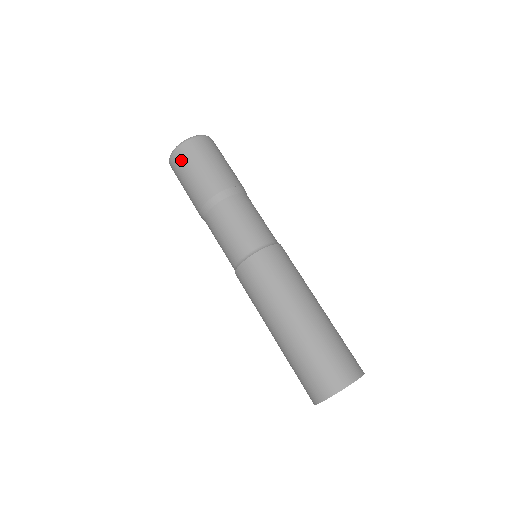
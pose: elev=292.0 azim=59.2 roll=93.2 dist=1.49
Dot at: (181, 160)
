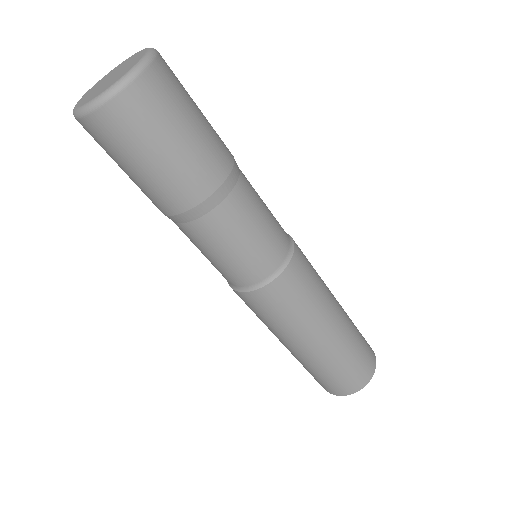
Dot at: (119, 131)
